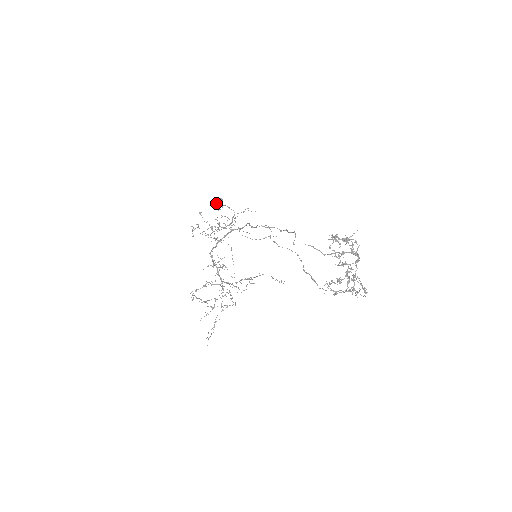
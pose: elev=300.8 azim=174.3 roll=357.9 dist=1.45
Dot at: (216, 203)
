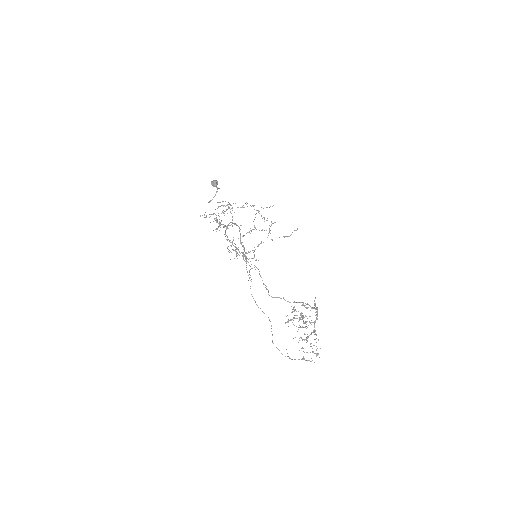
Dot at: (210, 201)
